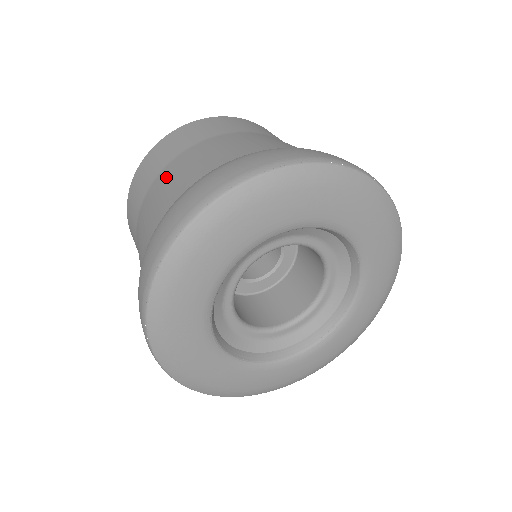
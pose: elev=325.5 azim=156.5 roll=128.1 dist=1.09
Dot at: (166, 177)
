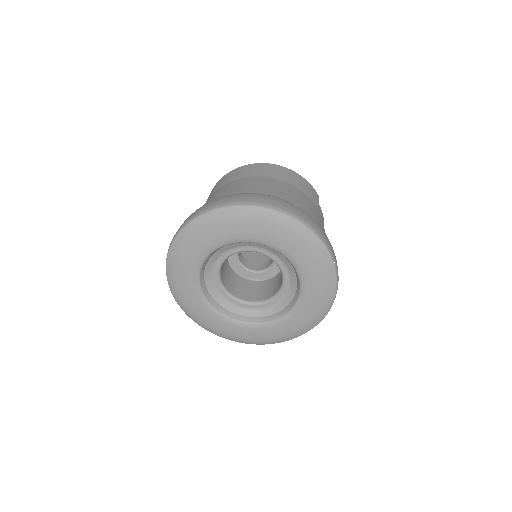
Dot at: (238, 183)
